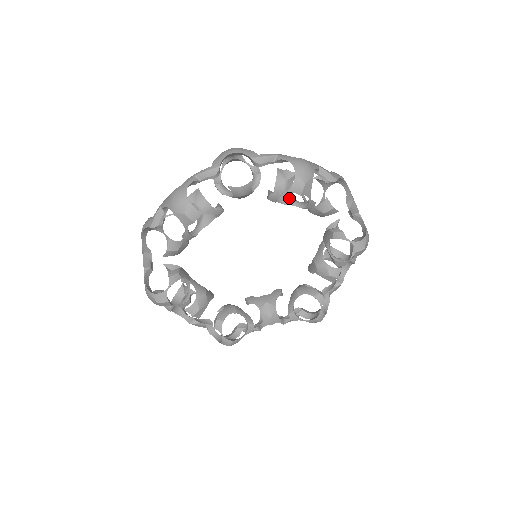
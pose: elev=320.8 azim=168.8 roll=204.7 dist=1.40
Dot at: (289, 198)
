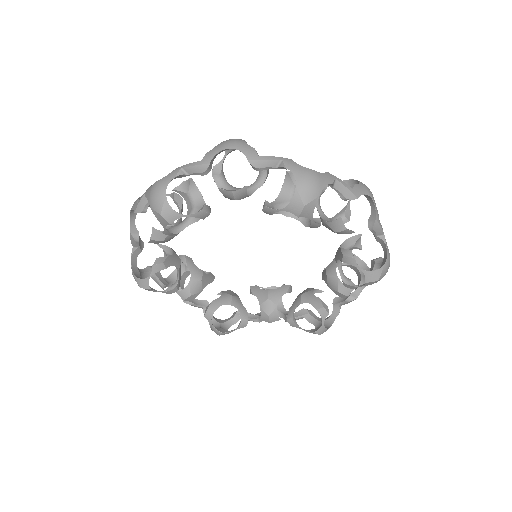
Dot at: occluded
